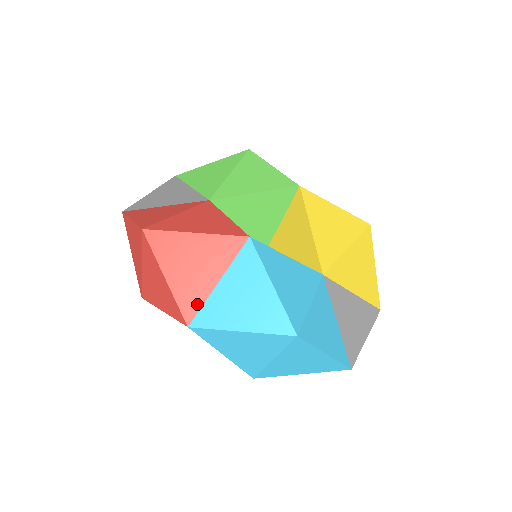
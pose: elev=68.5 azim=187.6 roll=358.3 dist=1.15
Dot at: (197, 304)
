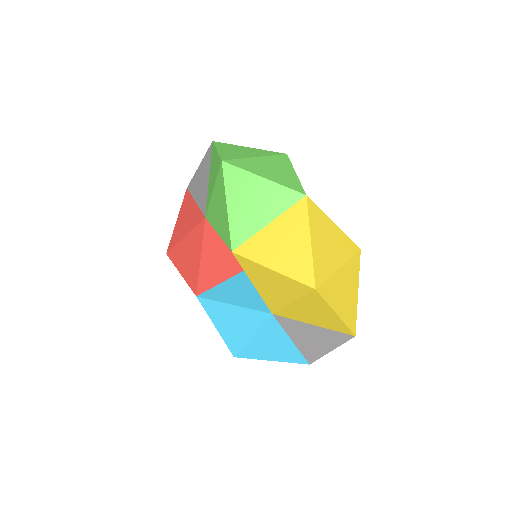
Dot at: occluded
